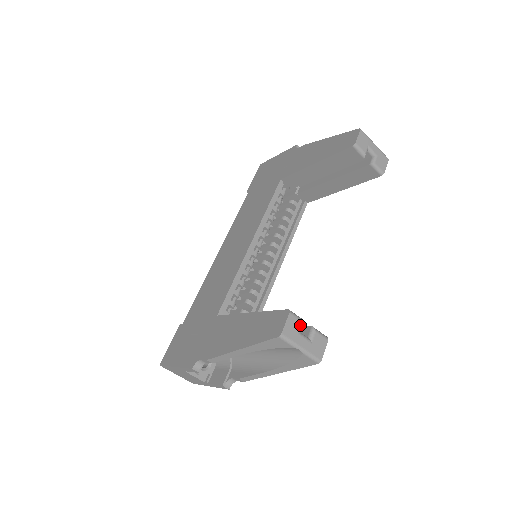
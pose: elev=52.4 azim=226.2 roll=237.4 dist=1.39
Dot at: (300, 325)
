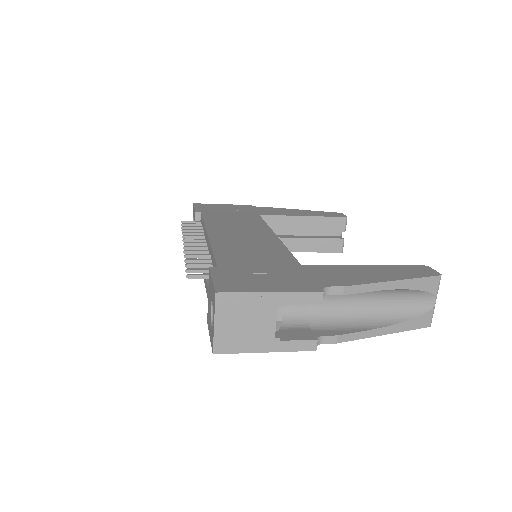
Dot at: occluded
